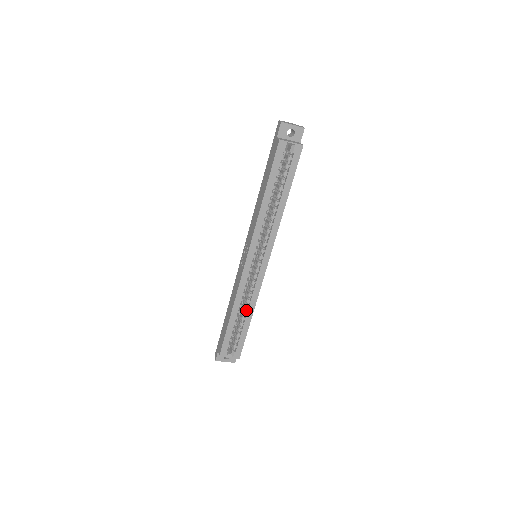
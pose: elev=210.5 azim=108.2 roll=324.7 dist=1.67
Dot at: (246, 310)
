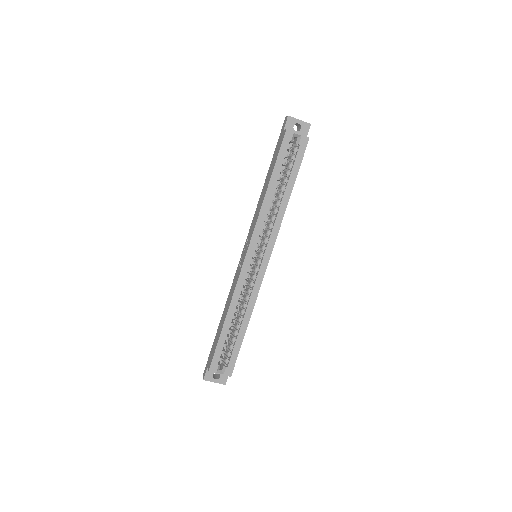
Dot at: (242, 316)
